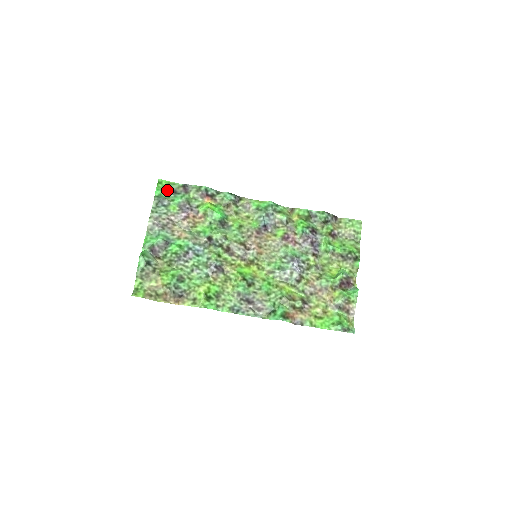
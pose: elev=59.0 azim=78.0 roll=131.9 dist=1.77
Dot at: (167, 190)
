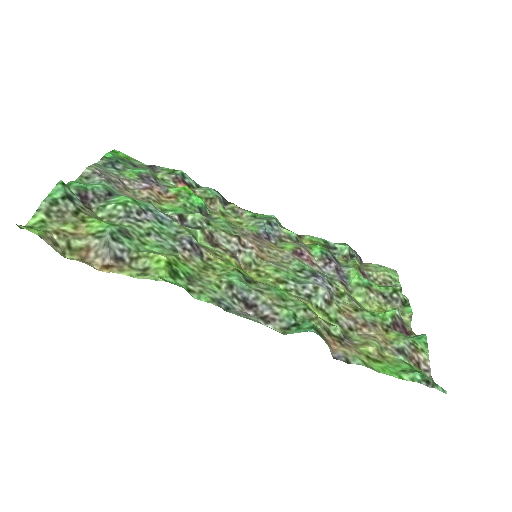
Dot at: (124, 160)
